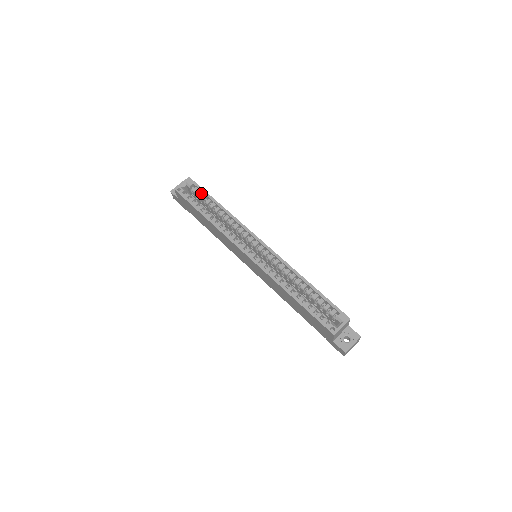
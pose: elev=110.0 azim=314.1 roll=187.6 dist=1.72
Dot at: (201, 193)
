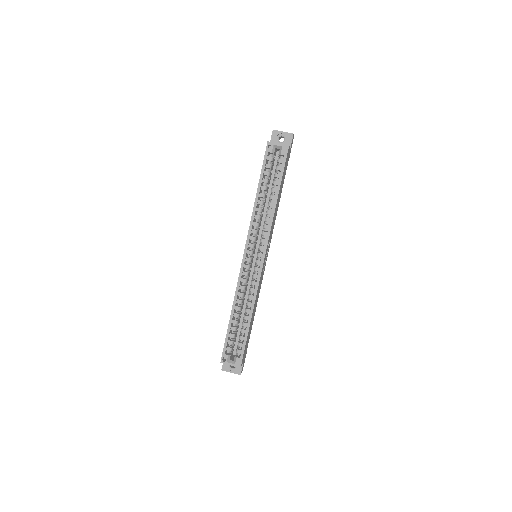
Dot at: (280, 170)
